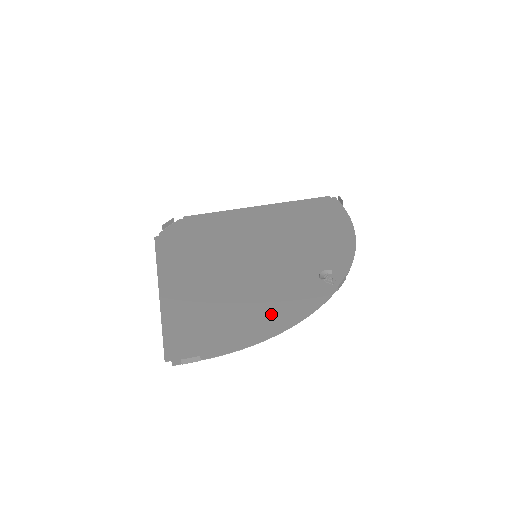
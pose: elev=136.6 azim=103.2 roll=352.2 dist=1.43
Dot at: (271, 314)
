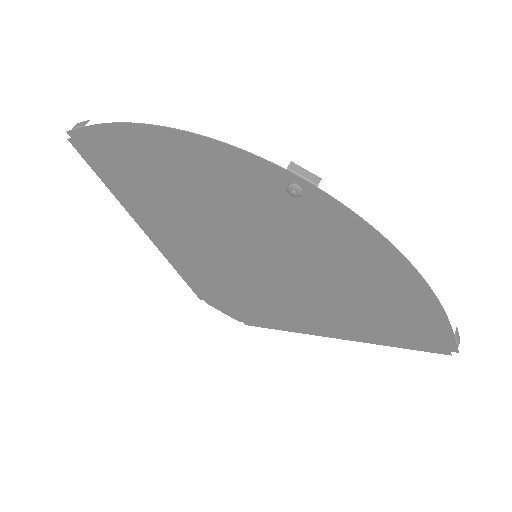
Dot at: (186, 159)
